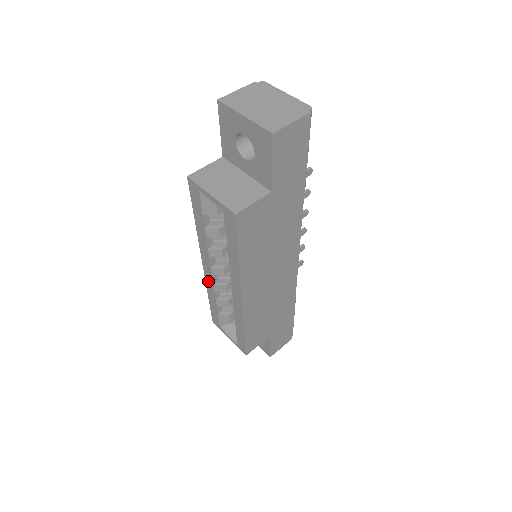
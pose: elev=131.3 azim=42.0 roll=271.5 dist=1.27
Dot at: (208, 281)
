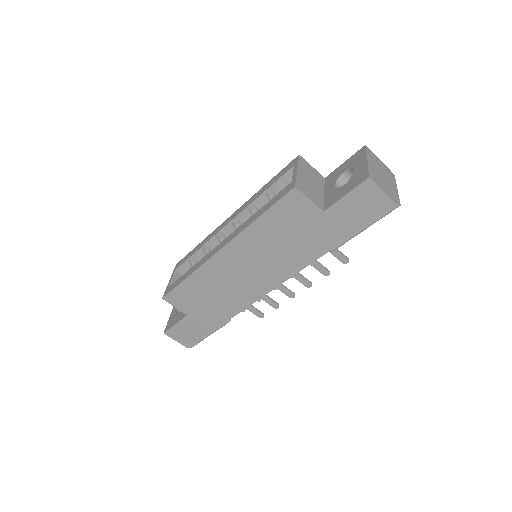
Dot at: (216, 231)
